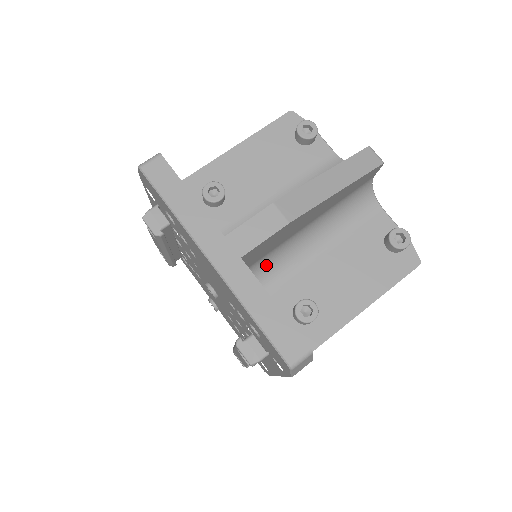
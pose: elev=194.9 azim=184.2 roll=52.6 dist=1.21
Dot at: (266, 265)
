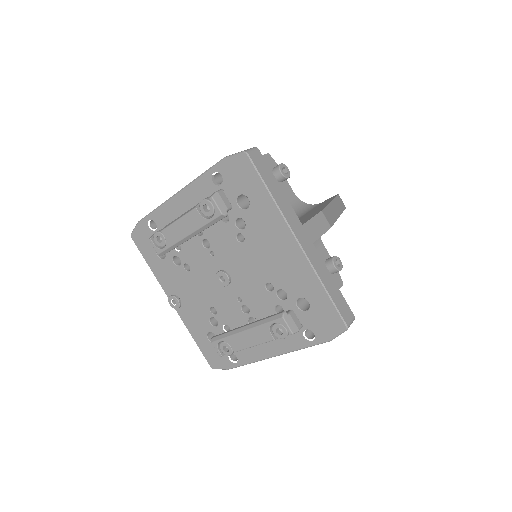
Dot at: occluded
